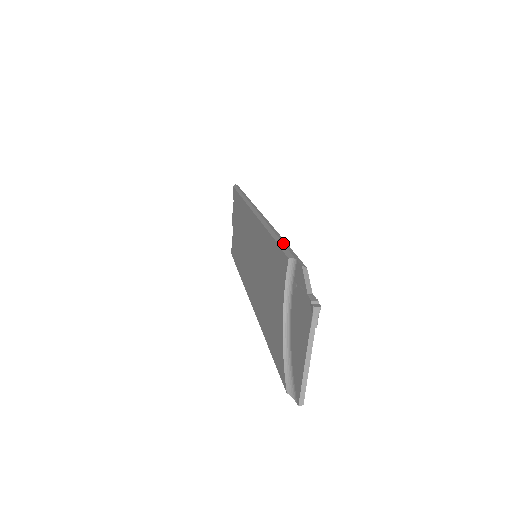
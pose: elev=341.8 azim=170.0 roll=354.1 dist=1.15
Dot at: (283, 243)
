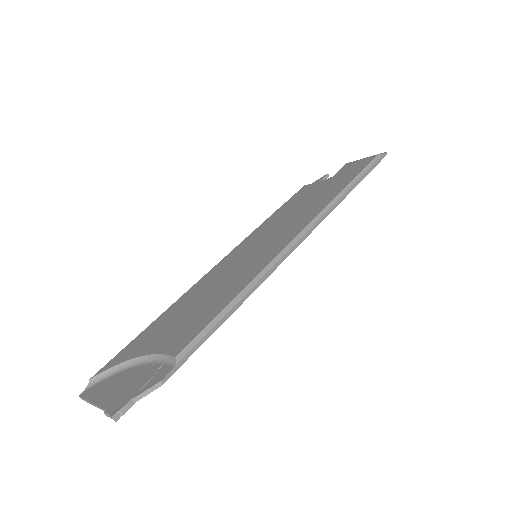
Dot at: (210, 330)
